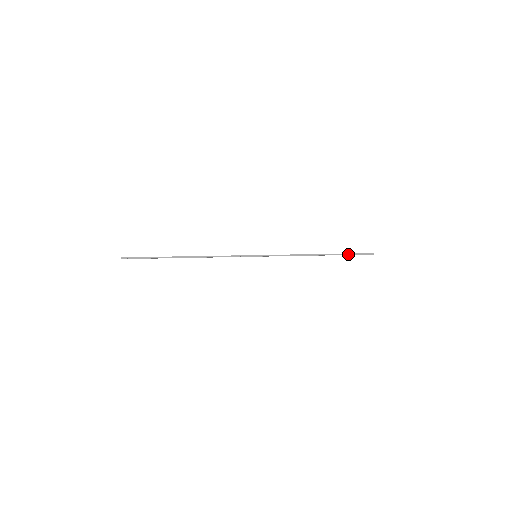
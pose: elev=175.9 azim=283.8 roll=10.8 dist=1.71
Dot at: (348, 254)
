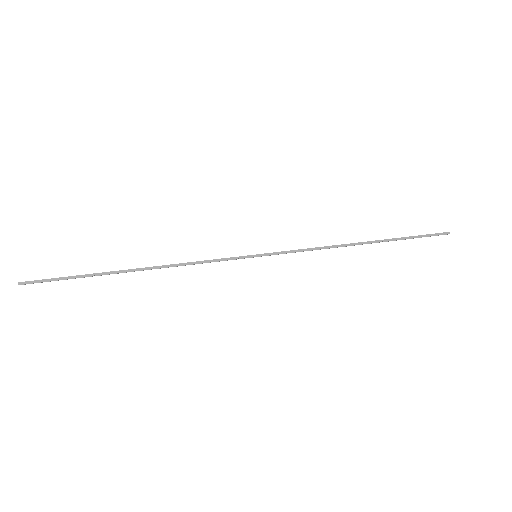
Dot at: (409, 237)
